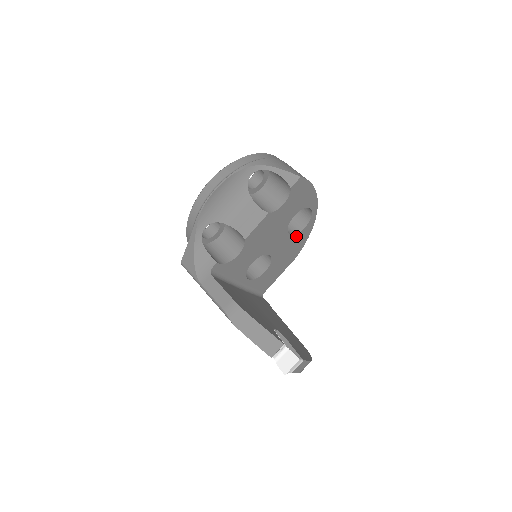
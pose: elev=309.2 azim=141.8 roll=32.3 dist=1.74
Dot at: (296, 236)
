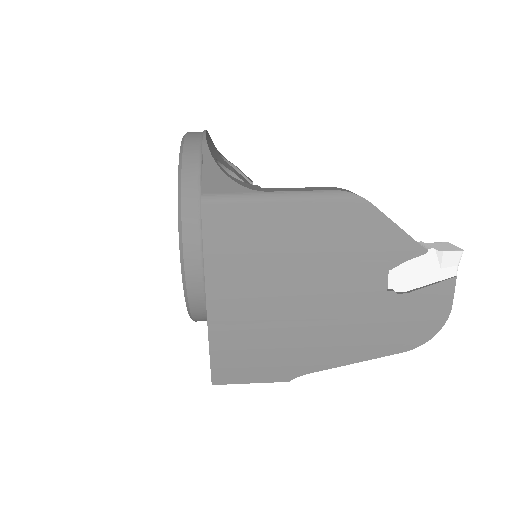
Dot at: occluded
